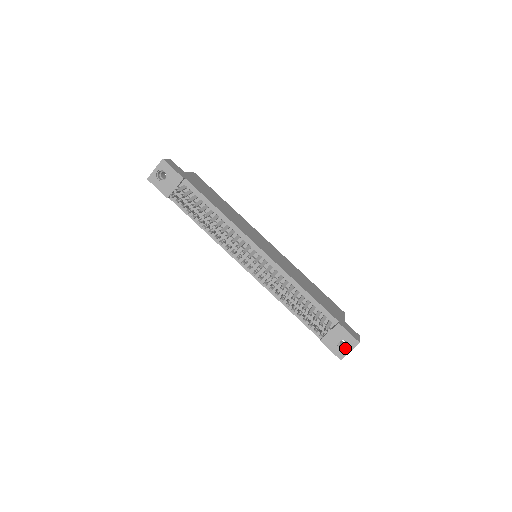
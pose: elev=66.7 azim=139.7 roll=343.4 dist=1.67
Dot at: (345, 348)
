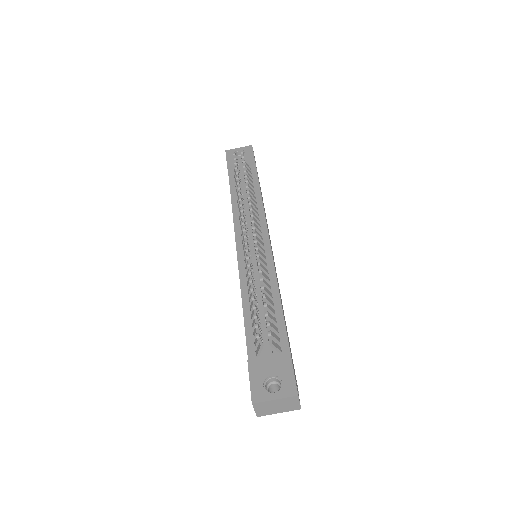
Dot at: occluded
